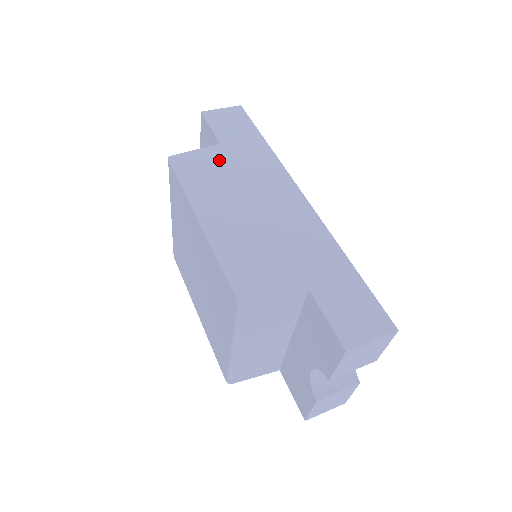
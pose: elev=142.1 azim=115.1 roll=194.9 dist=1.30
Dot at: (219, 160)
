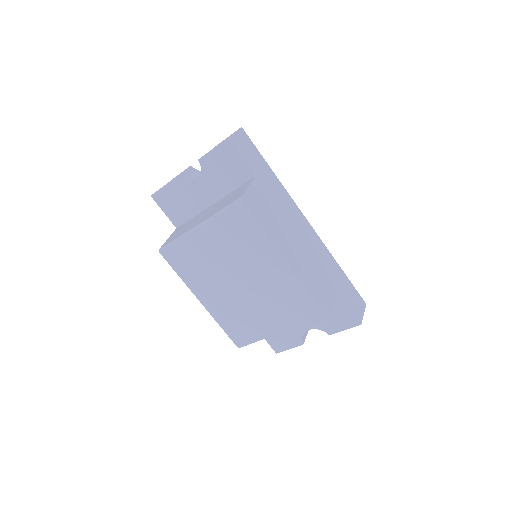
Dot at: (264, 195)
